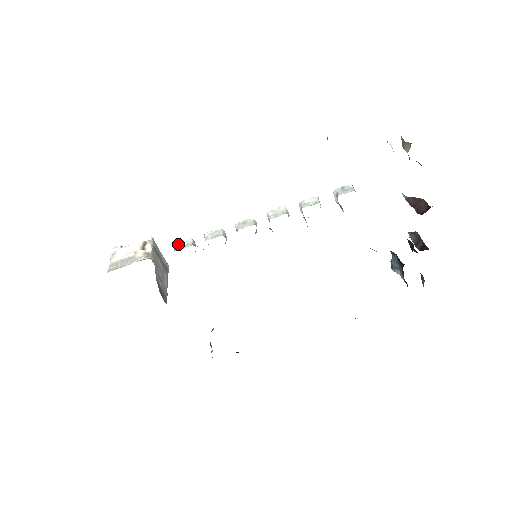
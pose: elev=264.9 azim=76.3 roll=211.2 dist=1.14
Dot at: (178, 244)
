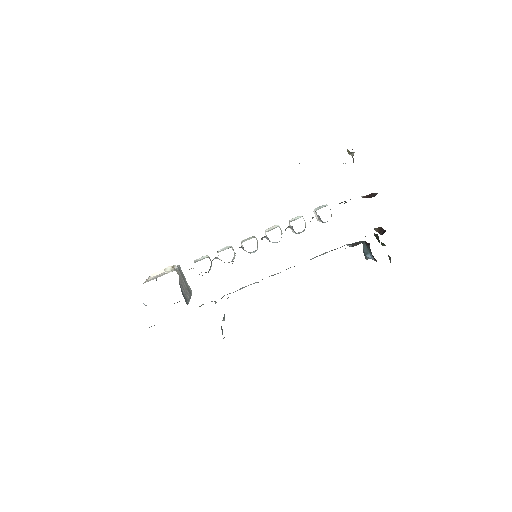
Dot at: (197, 260)
